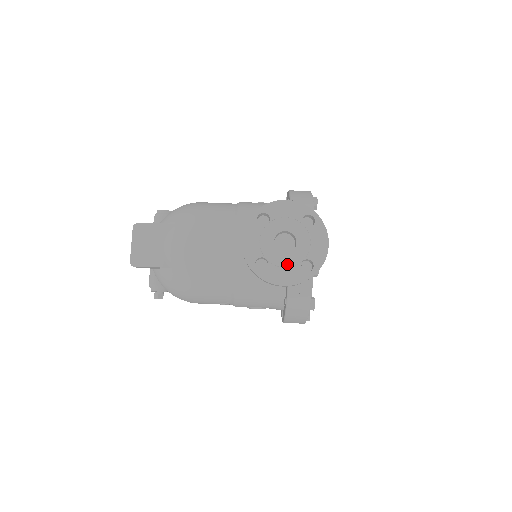
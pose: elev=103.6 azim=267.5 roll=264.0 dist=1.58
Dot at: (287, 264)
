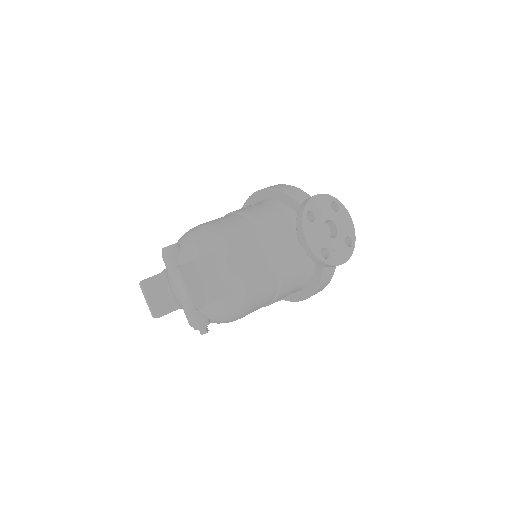
Dot at: (339, 246)
